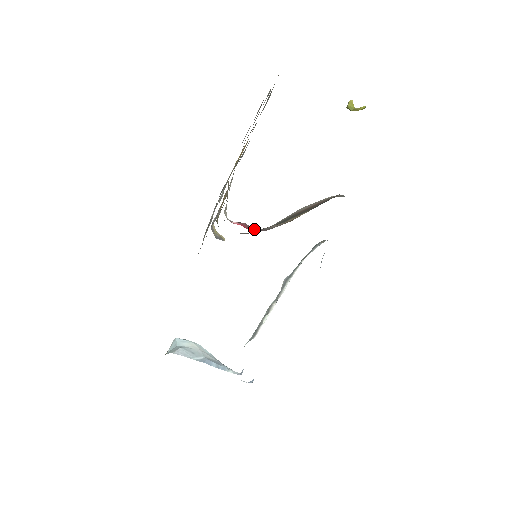
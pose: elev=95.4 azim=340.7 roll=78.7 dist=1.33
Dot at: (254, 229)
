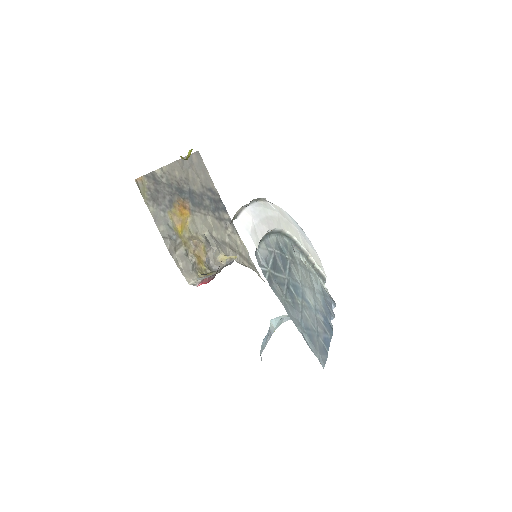
Dot at: (211, 279)
